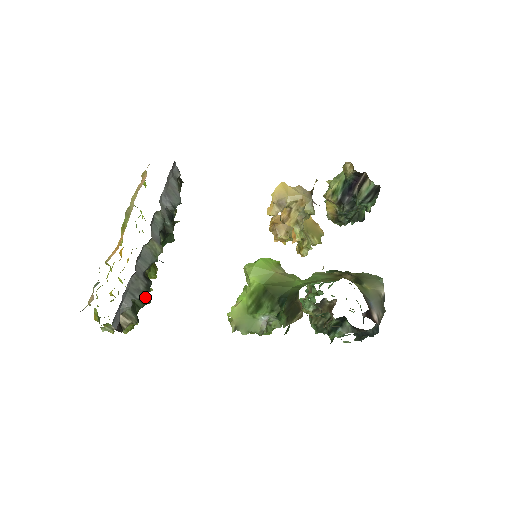
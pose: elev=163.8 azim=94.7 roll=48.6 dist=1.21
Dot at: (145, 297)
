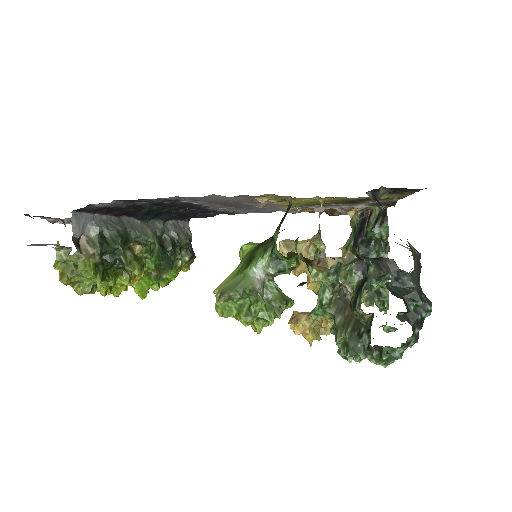
Dot at: (119, 236)
